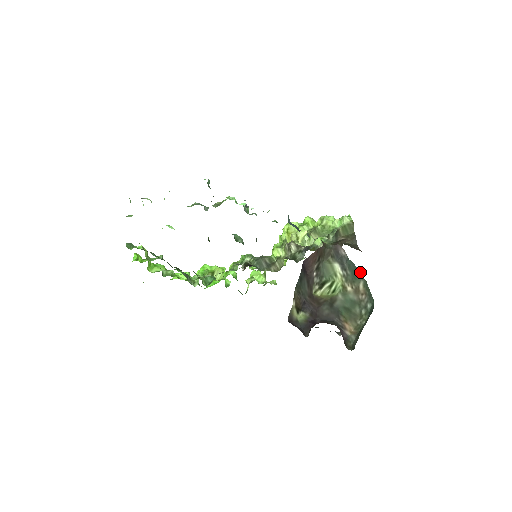
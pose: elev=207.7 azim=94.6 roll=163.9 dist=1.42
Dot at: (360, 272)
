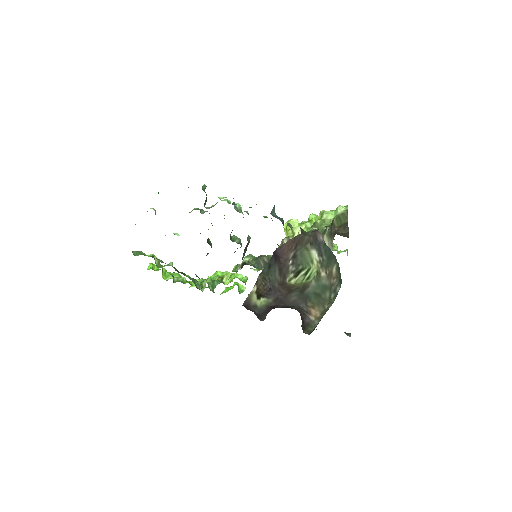
Dot at: (334, 256)
